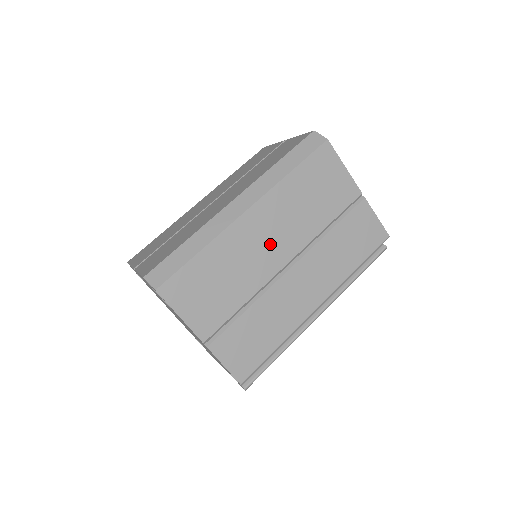
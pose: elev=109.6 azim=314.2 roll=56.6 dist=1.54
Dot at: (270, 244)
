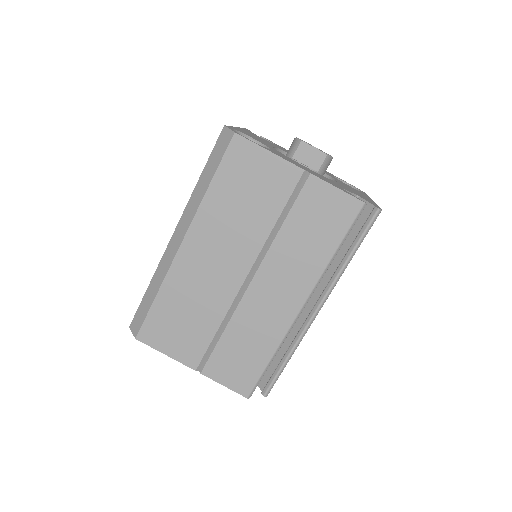
Dot at: (219, 266)
